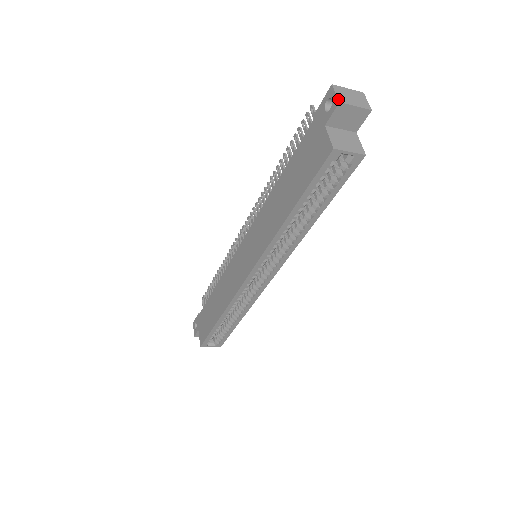
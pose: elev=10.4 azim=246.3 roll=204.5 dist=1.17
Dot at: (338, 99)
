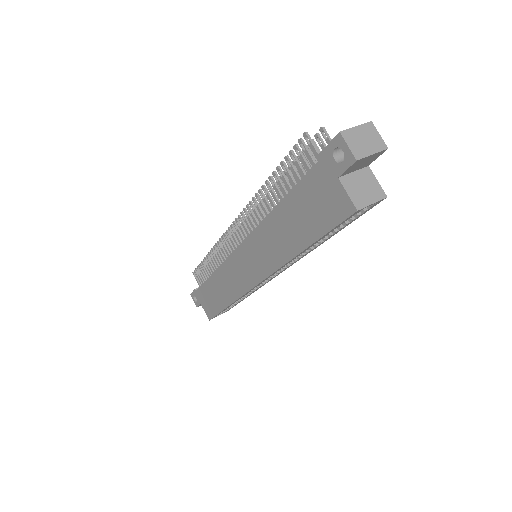
Dot at: (354, 156)
